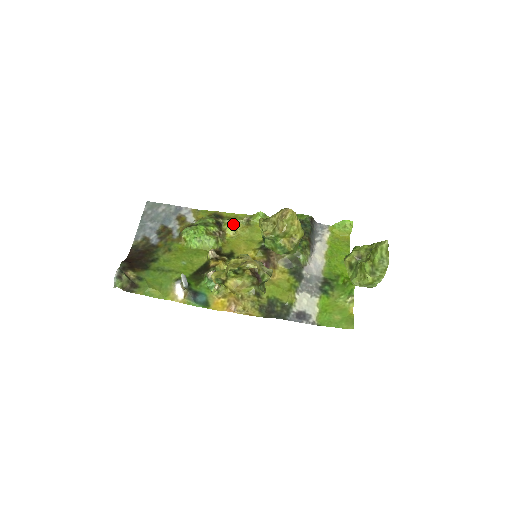
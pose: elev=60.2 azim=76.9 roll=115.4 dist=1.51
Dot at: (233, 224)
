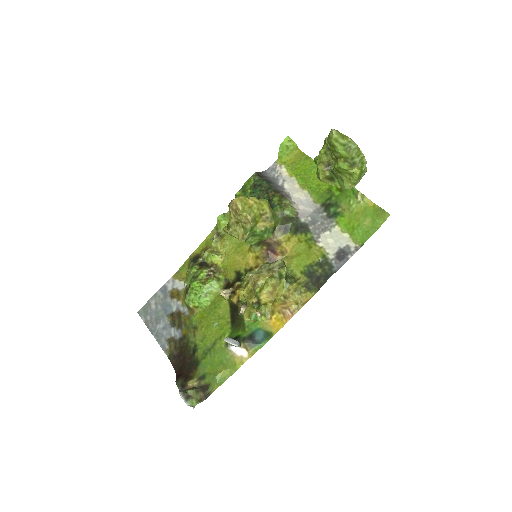
Dot at: (212, 251)
